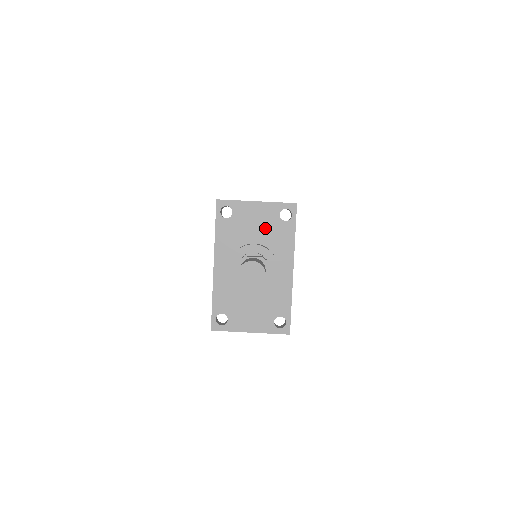
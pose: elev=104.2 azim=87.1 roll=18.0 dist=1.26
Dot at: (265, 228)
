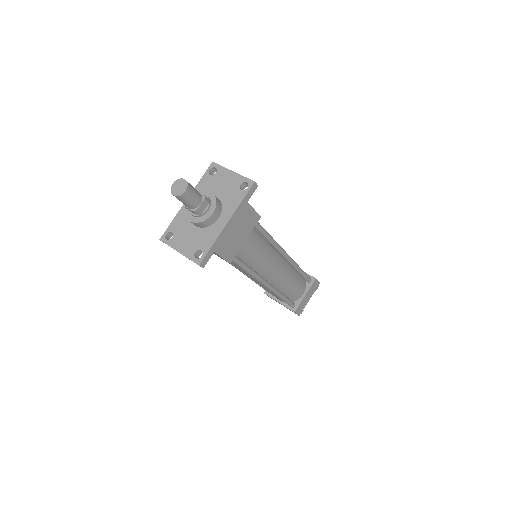
Dot at: (227, 189)
